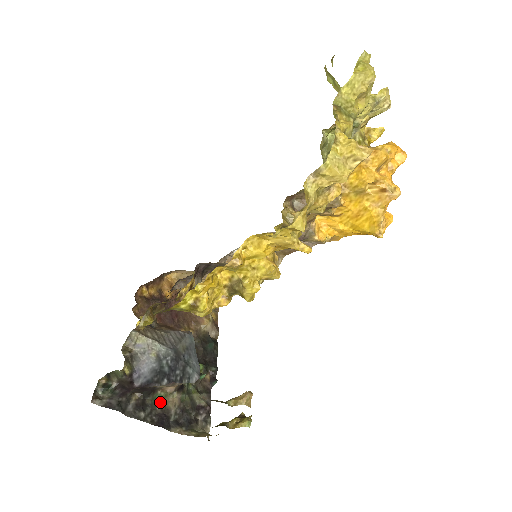
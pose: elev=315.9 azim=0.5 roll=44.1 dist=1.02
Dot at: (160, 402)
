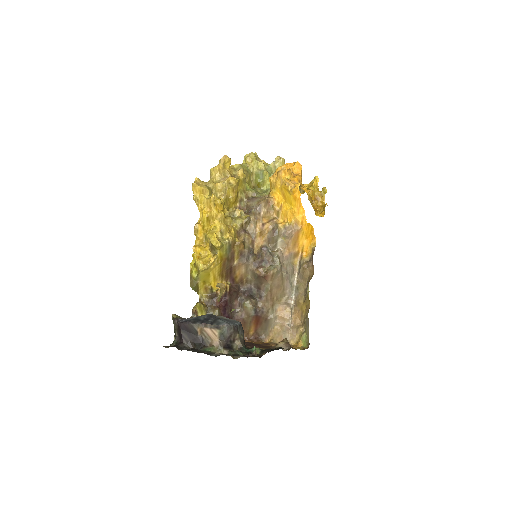
Dot at: (209, 352)
